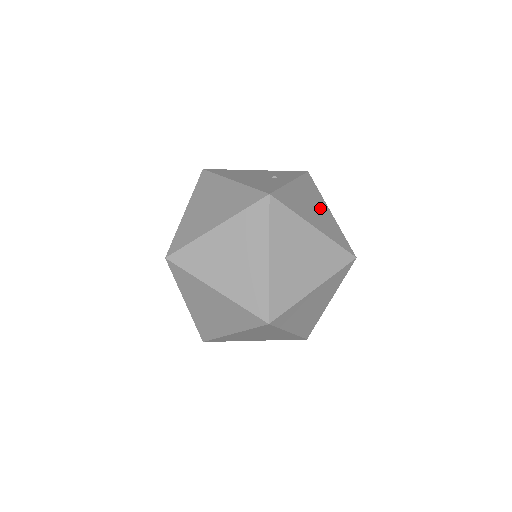
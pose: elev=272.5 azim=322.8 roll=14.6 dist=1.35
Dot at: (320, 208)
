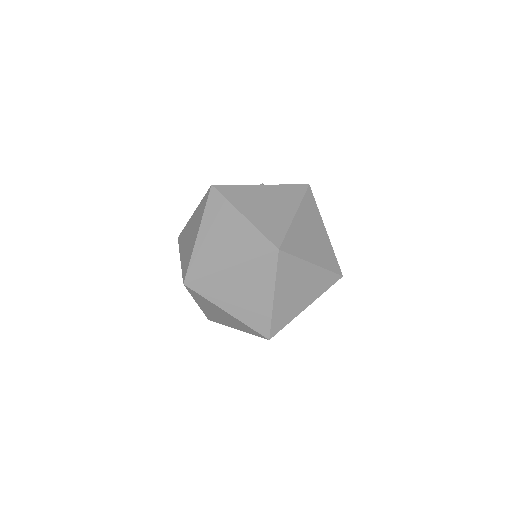
Dot at: (279, 208)
